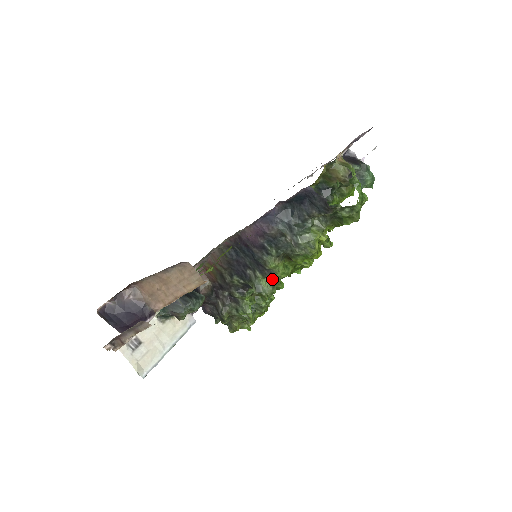
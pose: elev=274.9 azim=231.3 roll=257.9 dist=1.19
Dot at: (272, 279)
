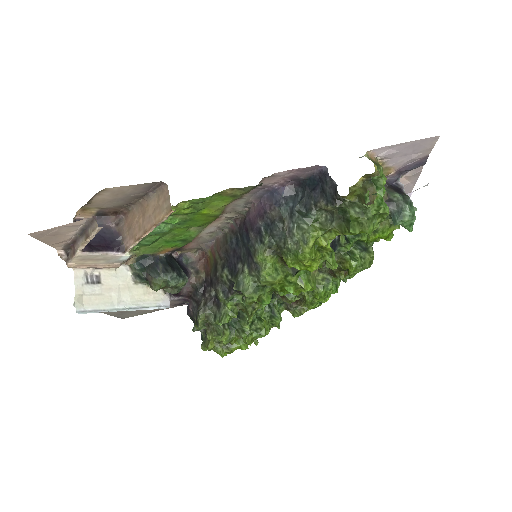
Dot at: (257, 281)
